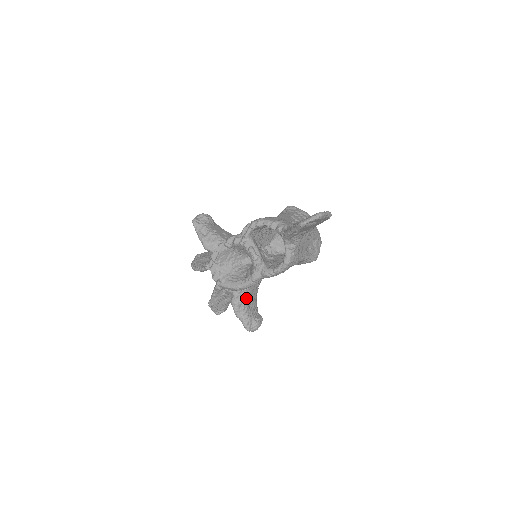
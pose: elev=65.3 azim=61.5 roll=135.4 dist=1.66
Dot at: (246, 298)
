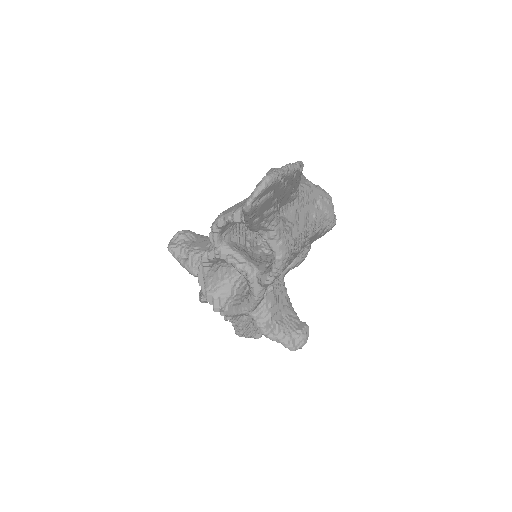
Dot at: (270, 313)
